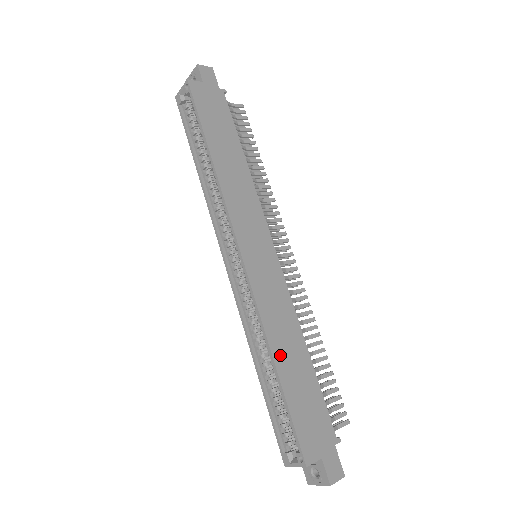
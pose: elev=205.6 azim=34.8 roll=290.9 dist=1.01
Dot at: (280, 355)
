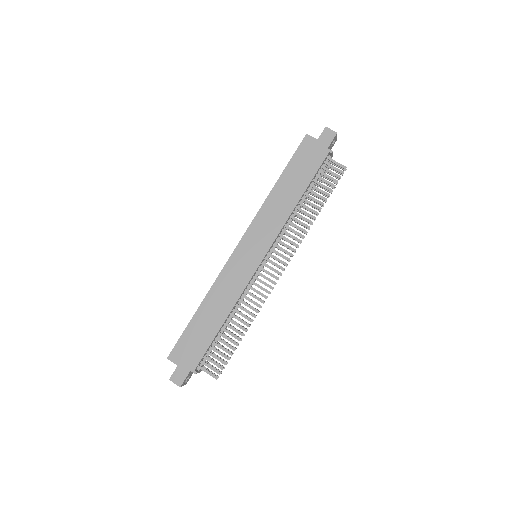
Dot at: (207, 306)
